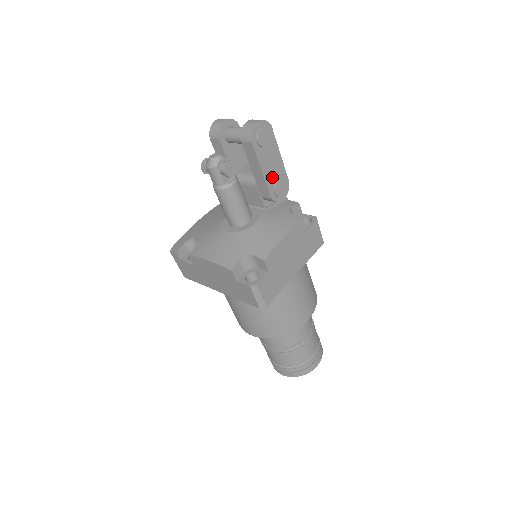
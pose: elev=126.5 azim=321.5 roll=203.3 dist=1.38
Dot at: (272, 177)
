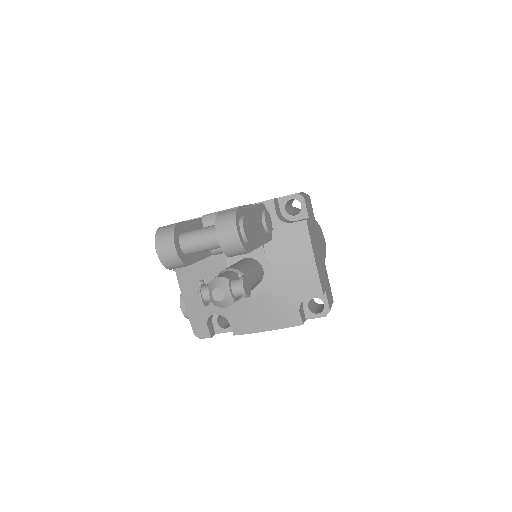
Dot at: (262, 231)
